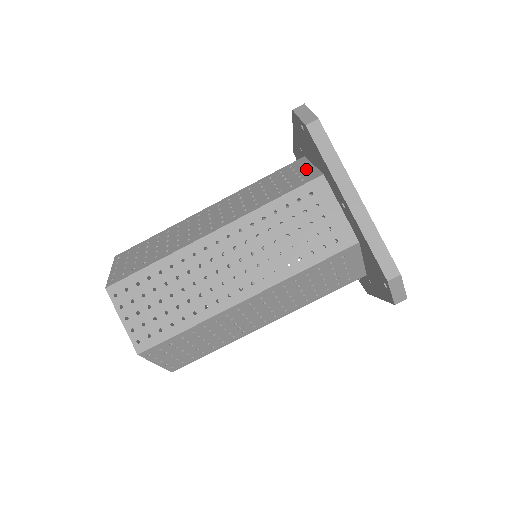
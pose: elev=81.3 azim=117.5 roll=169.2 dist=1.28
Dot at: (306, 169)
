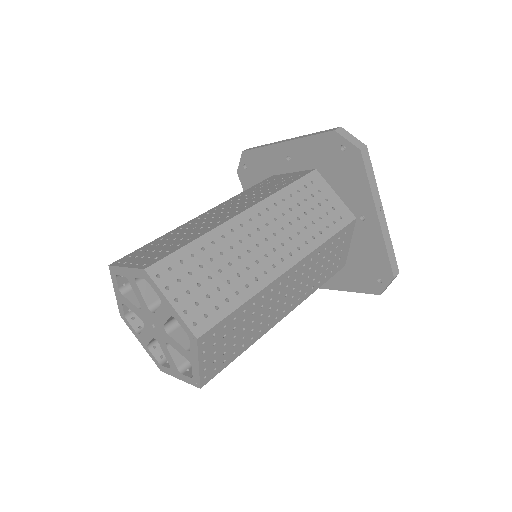
Dot at: occluded
